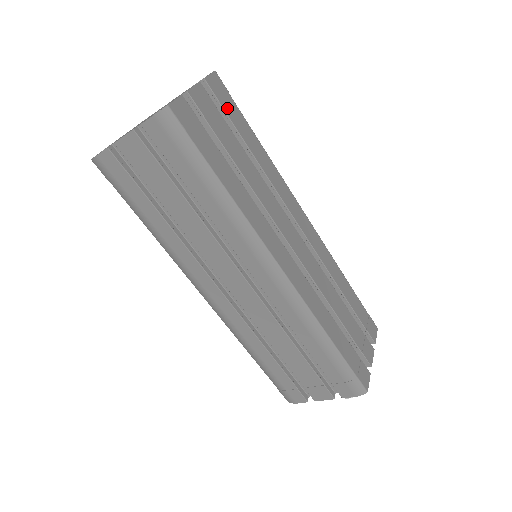
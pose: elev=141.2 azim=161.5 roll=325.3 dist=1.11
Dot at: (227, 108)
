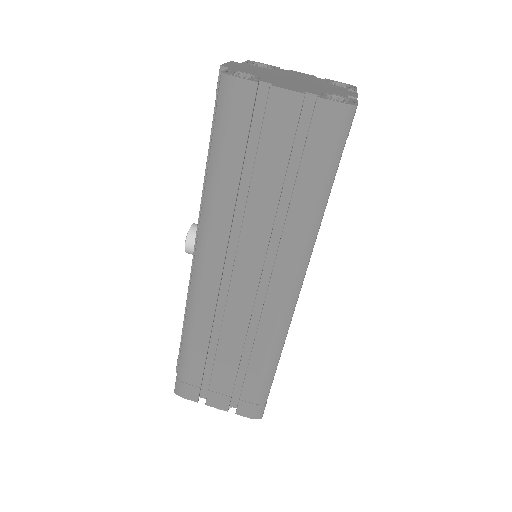
Dot at: occluded
